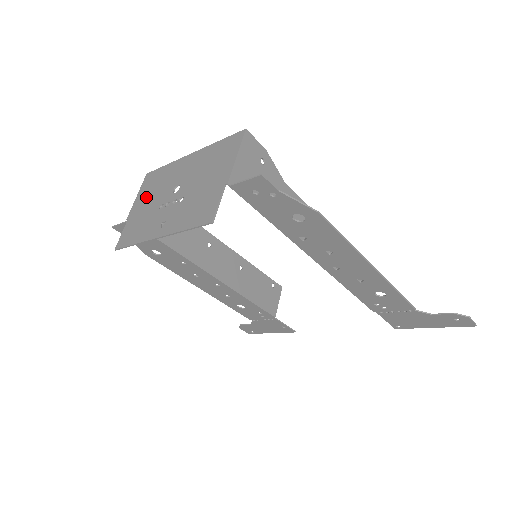
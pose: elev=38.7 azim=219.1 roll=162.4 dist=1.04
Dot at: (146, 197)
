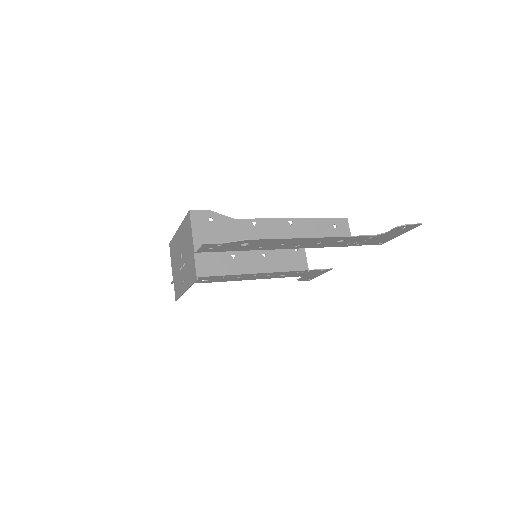
Dot at: (174, 262)
